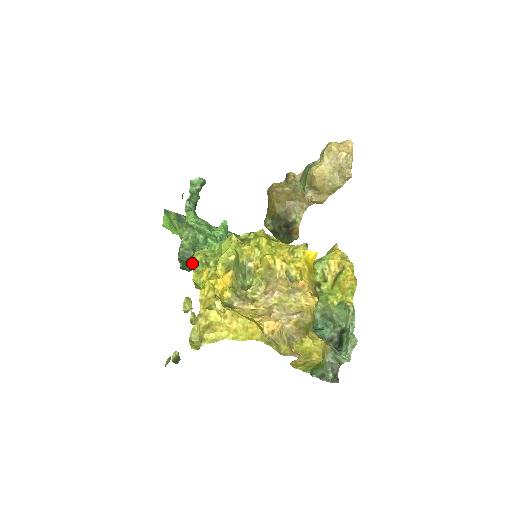
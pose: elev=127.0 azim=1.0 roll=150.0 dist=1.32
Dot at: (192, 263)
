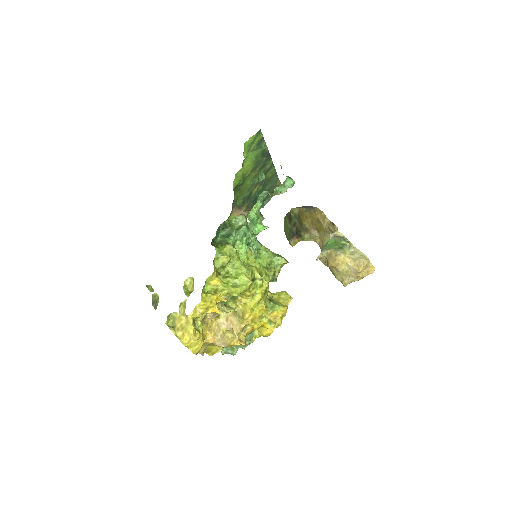
Dot at: (219, 257)
